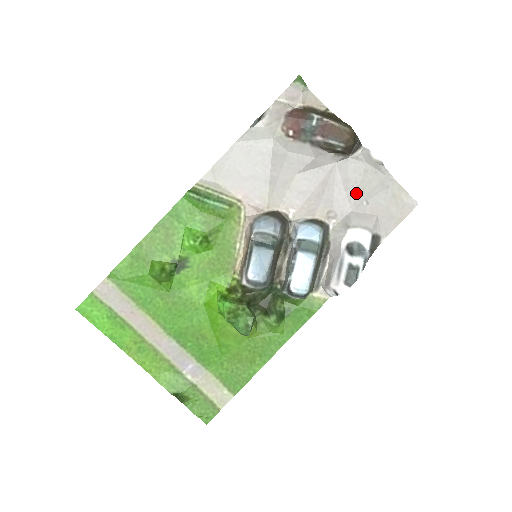
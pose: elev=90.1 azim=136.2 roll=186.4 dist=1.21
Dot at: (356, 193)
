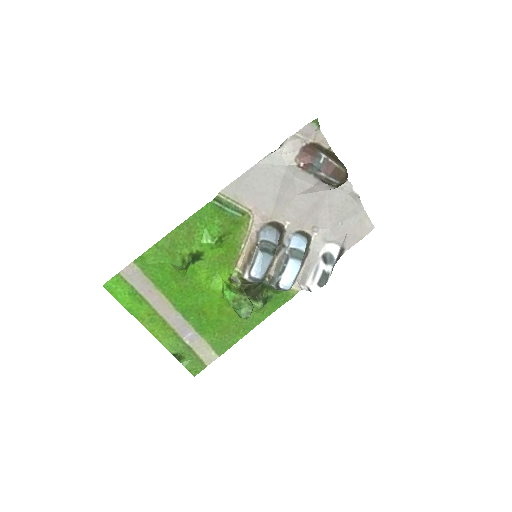
Dot at: (336, 216)
